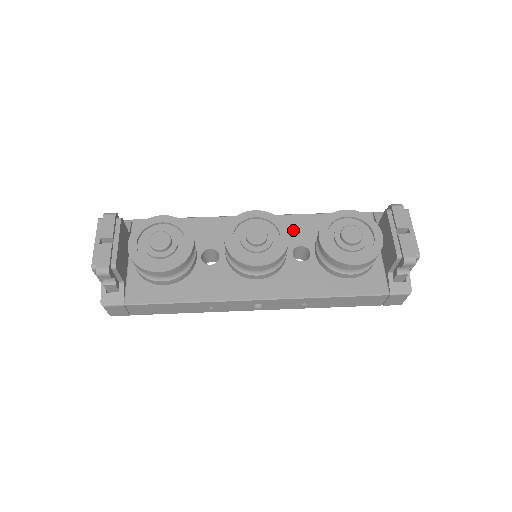
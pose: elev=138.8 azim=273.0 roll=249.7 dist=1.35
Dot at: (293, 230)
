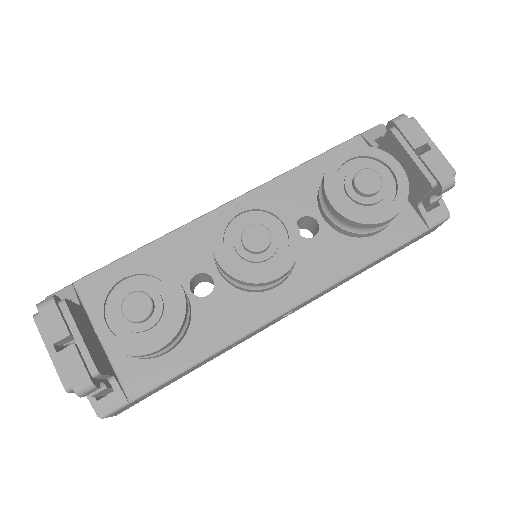
Dot at: (282, 201)
